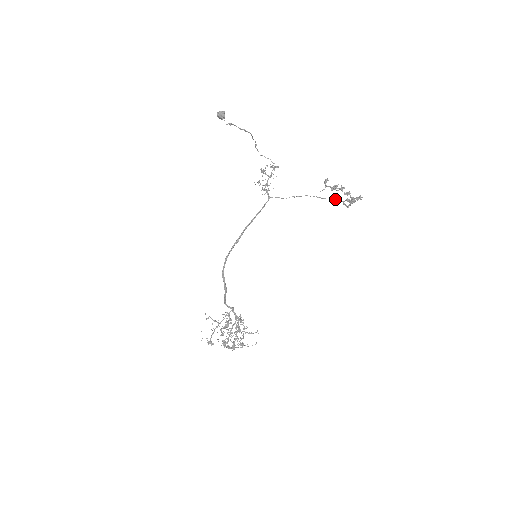
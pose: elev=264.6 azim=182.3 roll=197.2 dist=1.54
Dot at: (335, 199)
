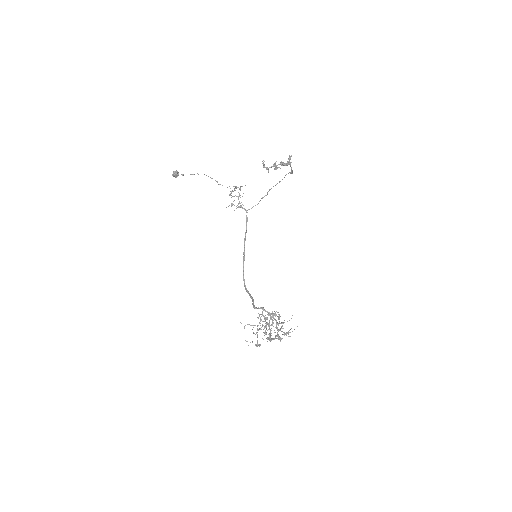
Dot at: (285, 175)
